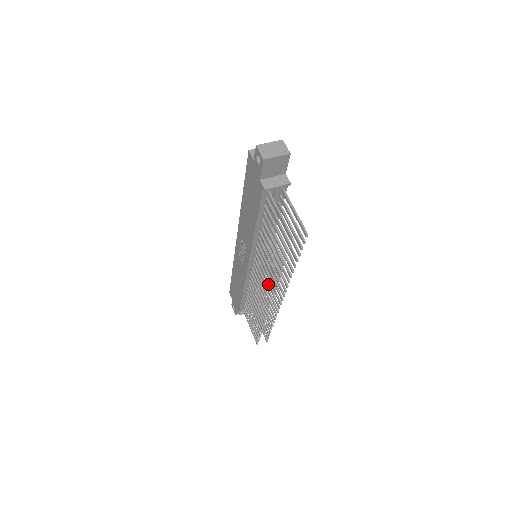
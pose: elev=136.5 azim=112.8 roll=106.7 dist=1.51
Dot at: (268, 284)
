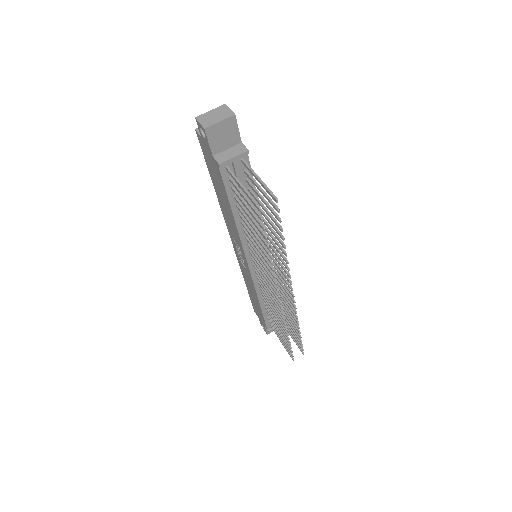
Dot at: (269, 280)
